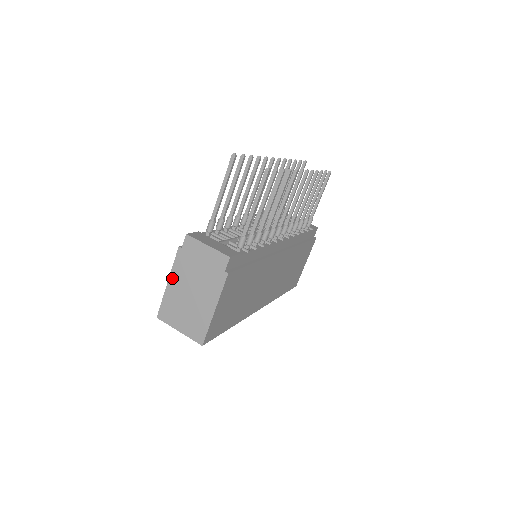
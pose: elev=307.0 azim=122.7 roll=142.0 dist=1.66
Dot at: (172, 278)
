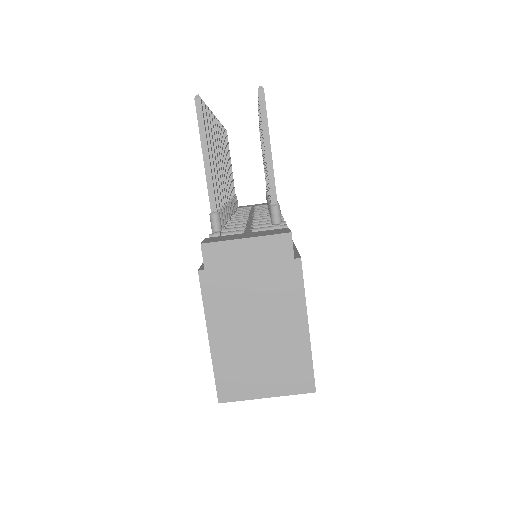
Dot at: (212, 326)
